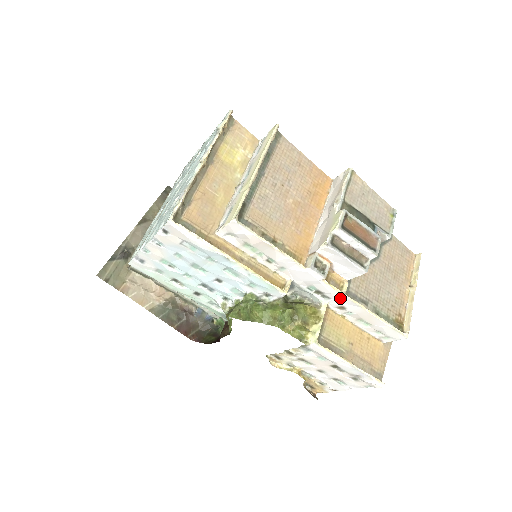
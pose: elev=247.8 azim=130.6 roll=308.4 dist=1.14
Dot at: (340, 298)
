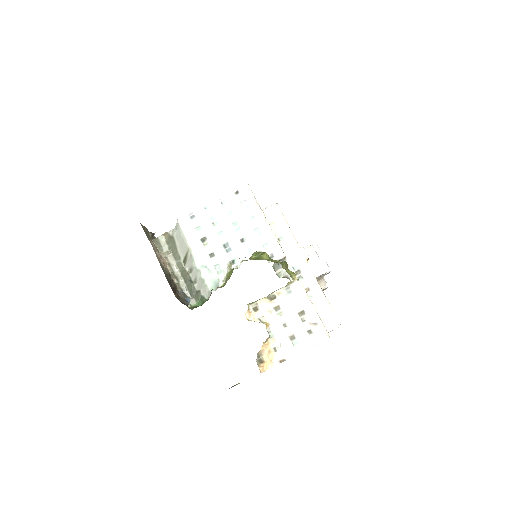
Dot at: (310, 278)
